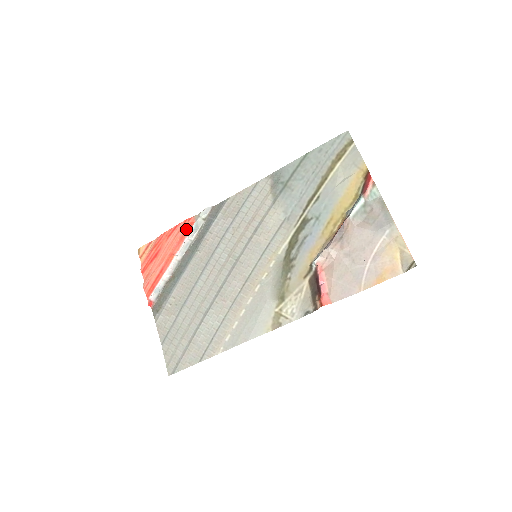
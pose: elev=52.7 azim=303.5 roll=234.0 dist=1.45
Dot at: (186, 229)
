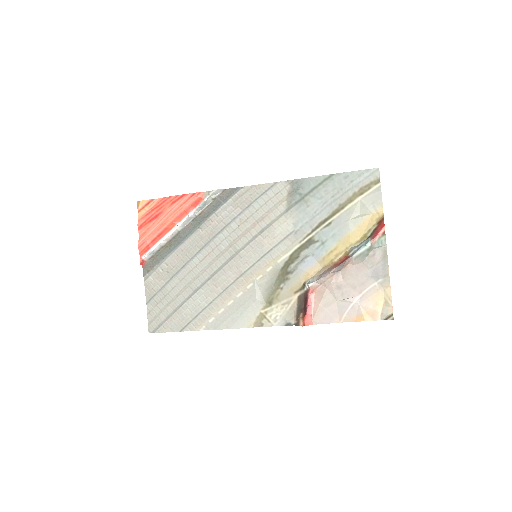
Dot at: (193, 203)
